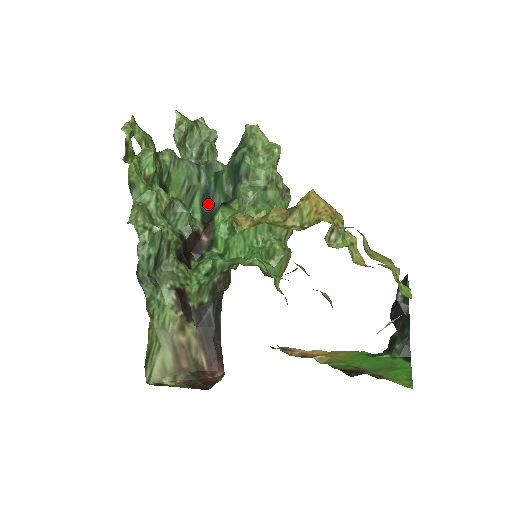
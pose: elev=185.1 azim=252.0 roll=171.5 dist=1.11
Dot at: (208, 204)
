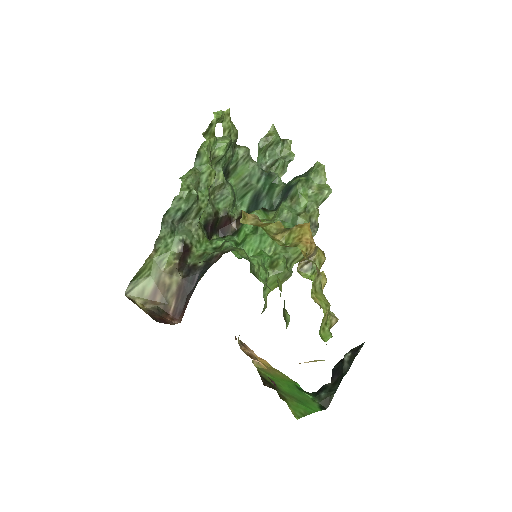
Dot at: (255, 204)
